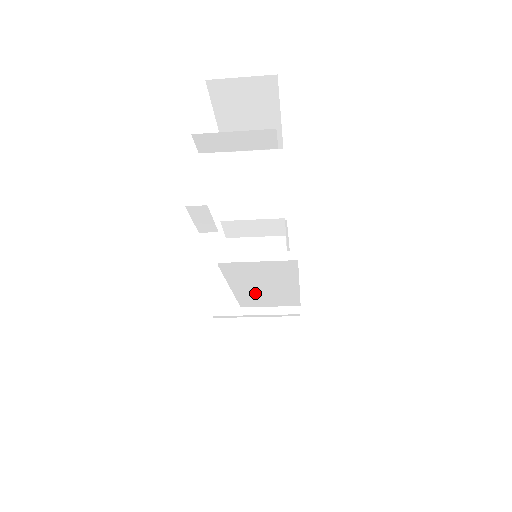
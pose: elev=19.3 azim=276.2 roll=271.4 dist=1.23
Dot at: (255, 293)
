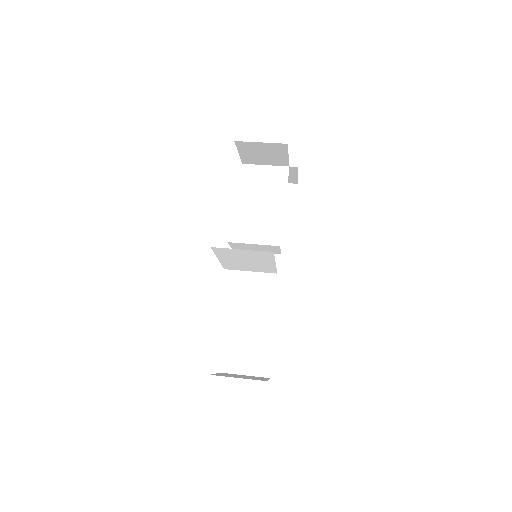
Dot at: (256, 207)
